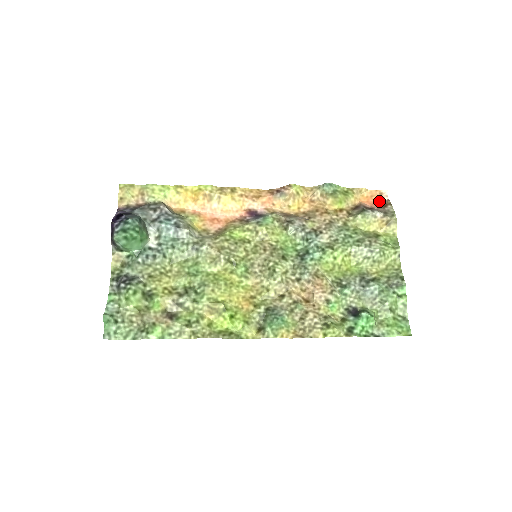
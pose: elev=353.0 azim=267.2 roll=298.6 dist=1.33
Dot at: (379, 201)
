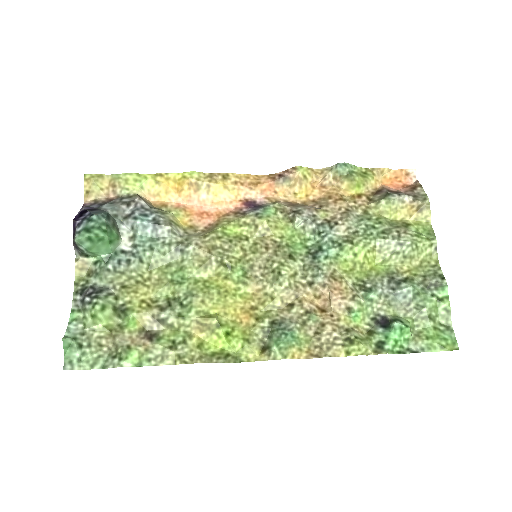
Dot at: (405, 183)
